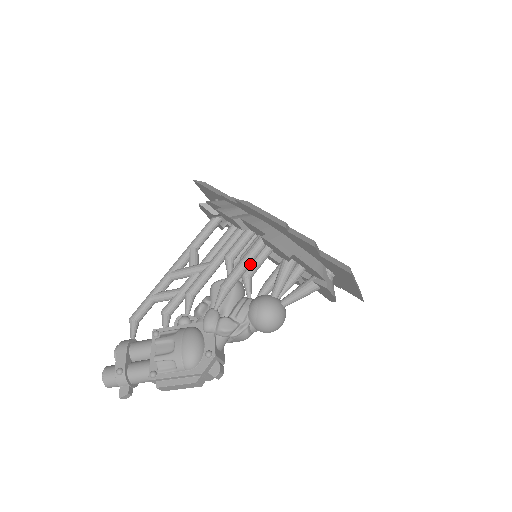
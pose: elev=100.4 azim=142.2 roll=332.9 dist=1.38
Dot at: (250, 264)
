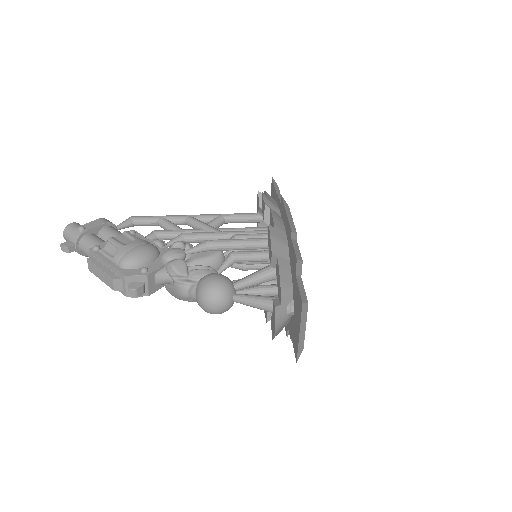
Dot at: (244, 247)
